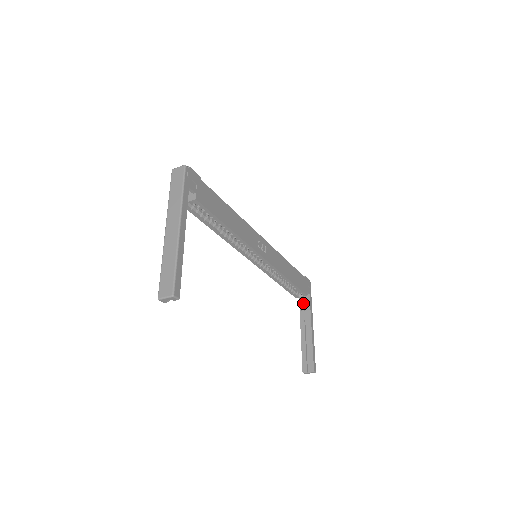
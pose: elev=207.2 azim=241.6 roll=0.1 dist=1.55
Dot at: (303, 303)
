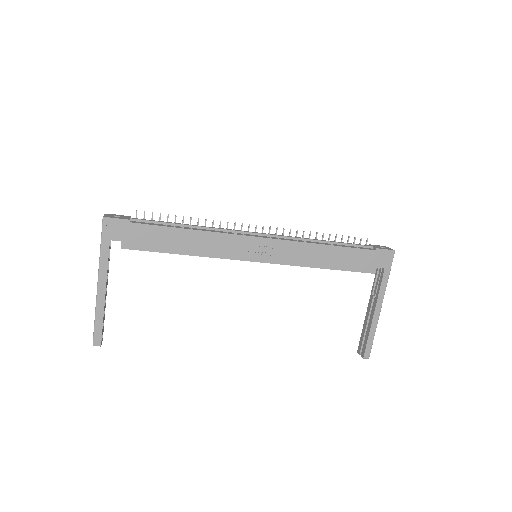
Dot at: (379, 275)
